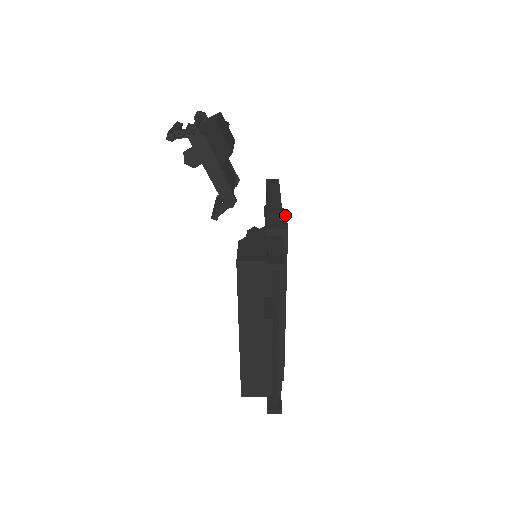
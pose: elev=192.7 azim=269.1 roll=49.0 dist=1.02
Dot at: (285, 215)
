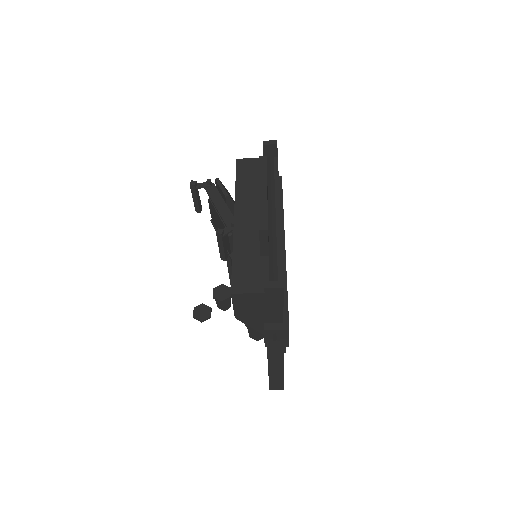
Dot at: occluded
